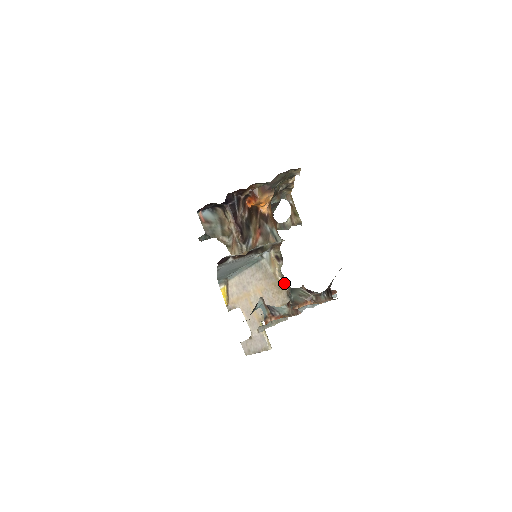
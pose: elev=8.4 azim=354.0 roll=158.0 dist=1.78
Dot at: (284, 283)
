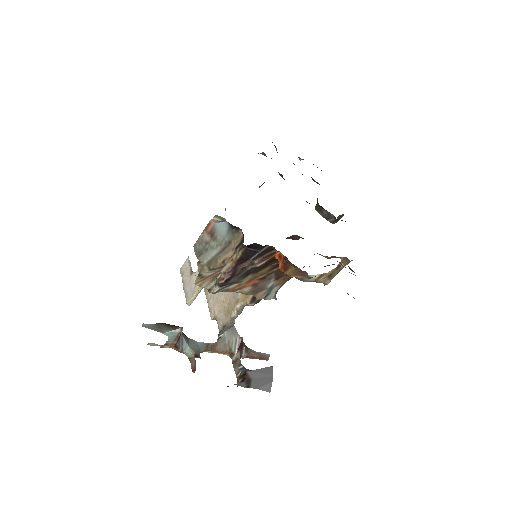
Dot at: (234, 317)
